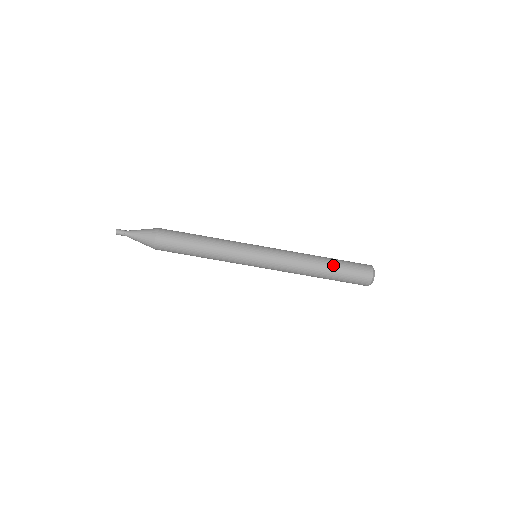
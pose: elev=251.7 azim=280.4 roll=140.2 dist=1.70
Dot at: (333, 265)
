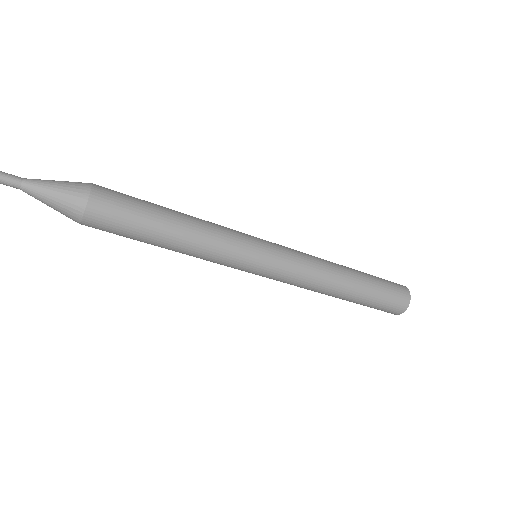
Dot at: (360, 298)
